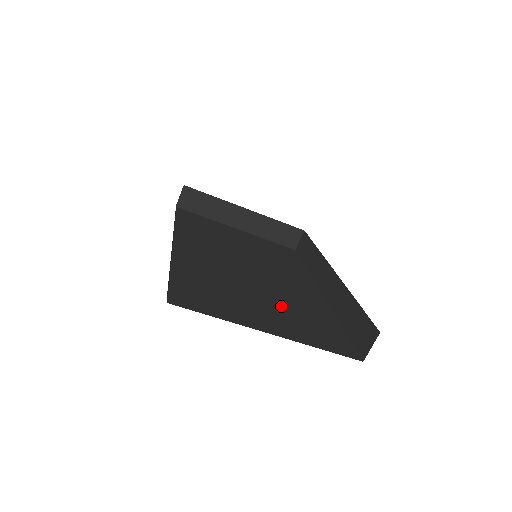
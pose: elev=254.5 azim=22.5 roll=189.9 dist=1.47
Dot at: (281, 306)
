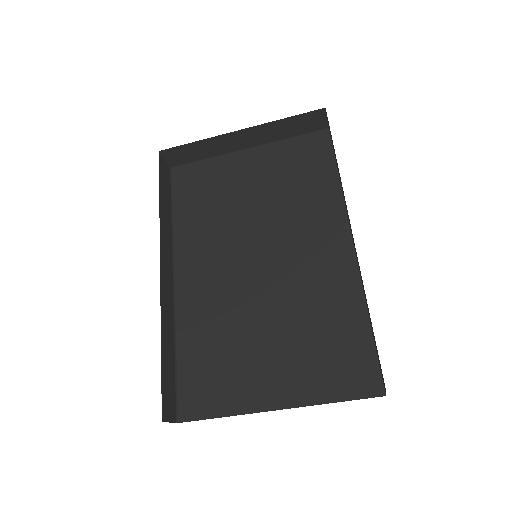
Dot at: (293, 334)
